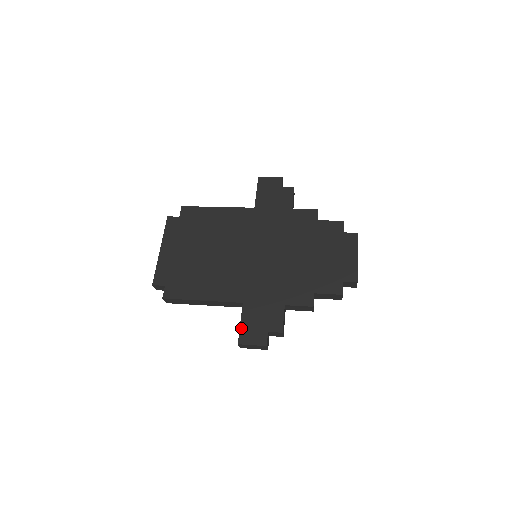
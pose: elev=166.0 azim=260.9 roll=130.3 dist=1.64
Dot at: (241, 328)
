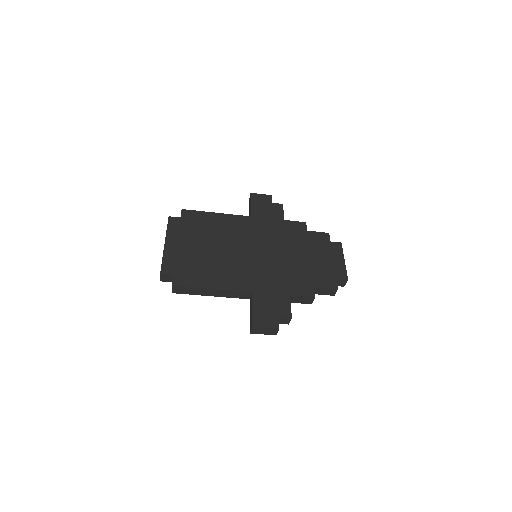
Dot at: (253, 313)
